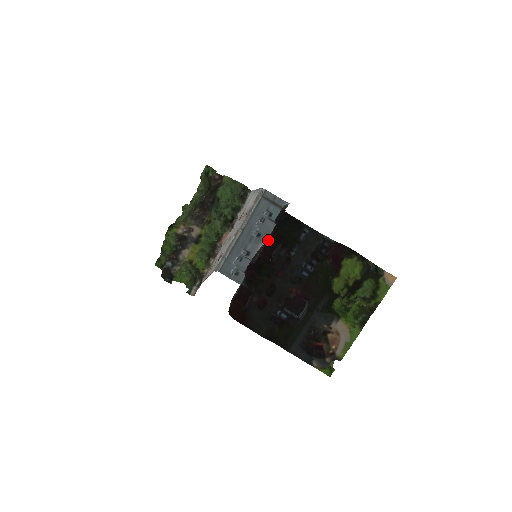
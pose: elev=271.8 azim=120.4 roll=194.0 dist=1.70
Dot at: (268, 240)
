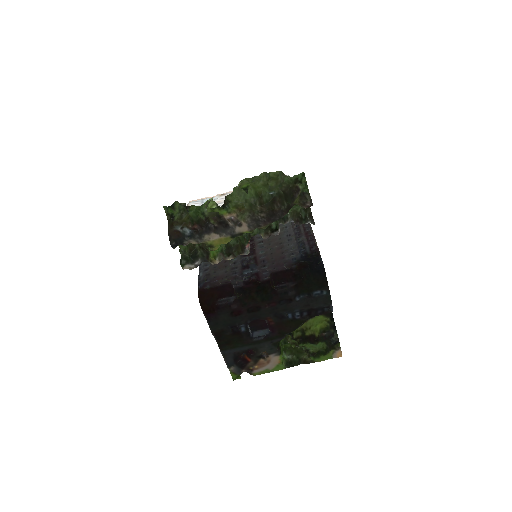
Dot at: (287, 270)
